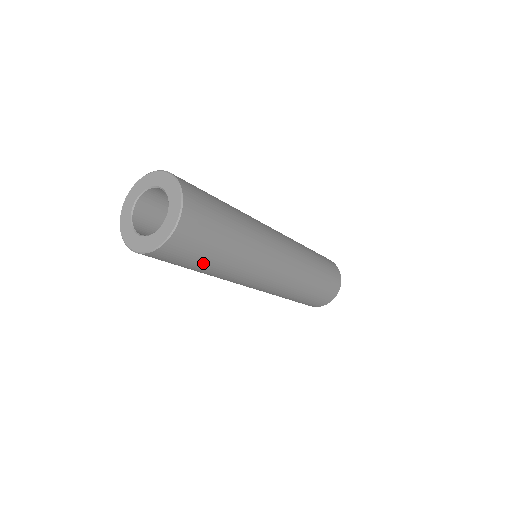
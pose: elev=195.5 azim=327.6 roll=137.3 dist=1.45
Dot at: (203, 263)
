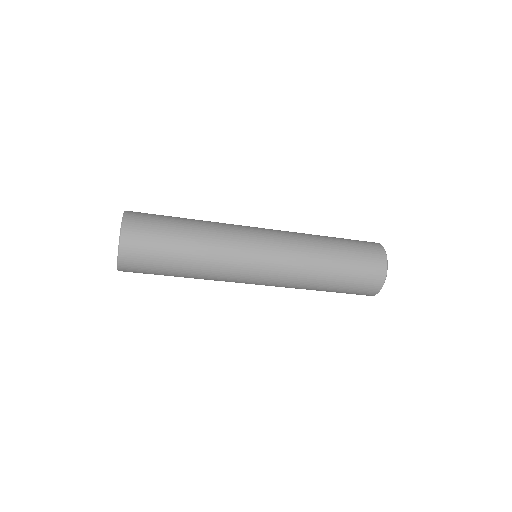
Dot at: (171, 249)
